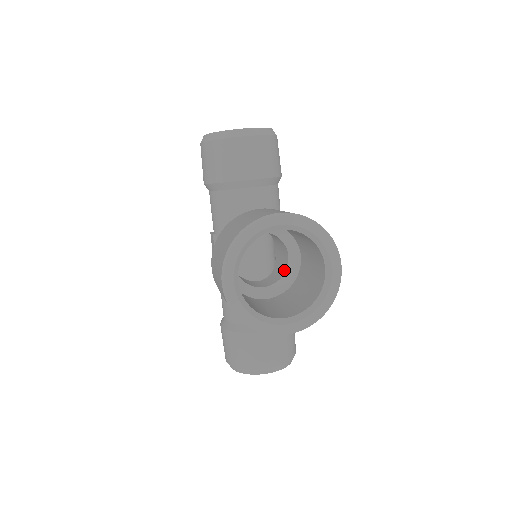
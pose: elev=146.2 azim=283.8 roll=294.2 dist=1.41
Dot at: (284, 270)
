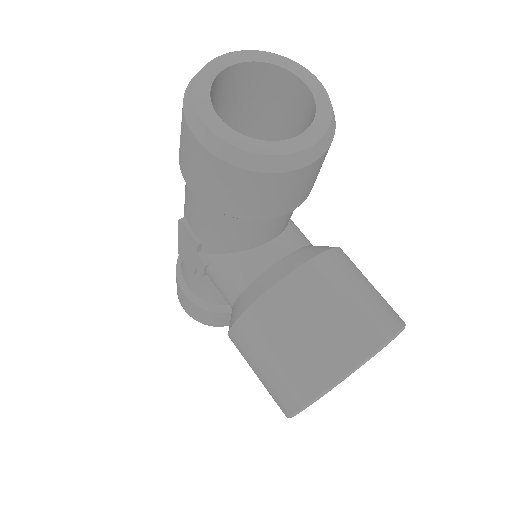
Dot at: occluded
